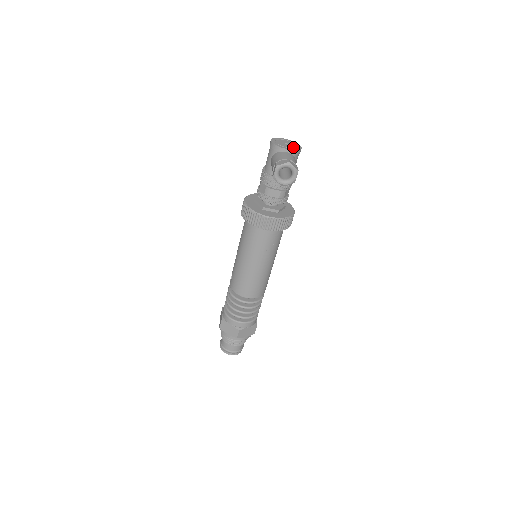
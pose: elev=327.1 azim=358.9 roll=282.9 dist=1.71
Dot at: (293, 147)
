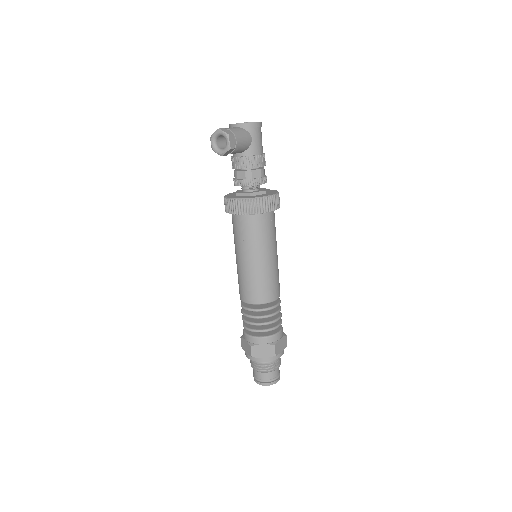
Dot at: occluded
